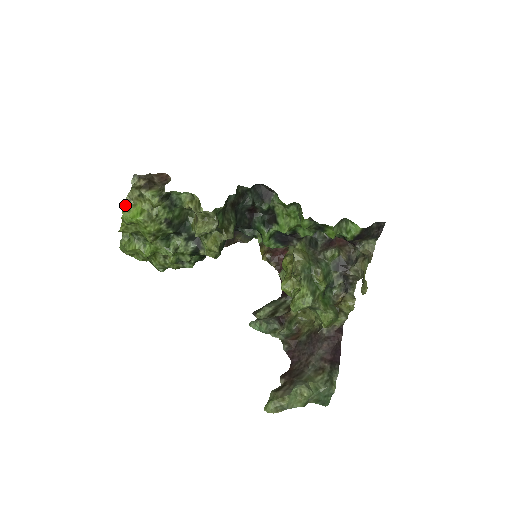
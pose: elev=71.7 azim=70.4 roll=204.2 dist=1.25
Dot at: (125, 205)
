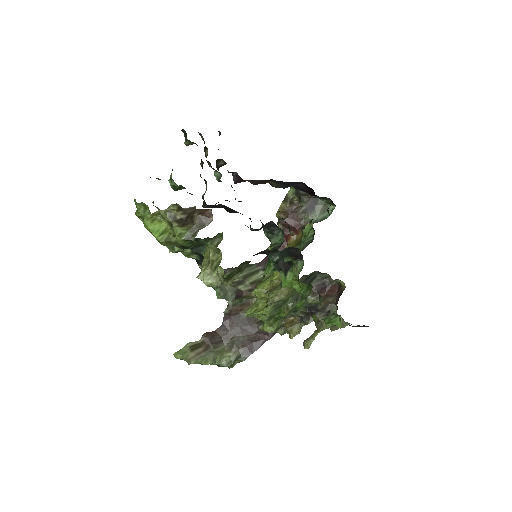
Dot at: (152, 214)
